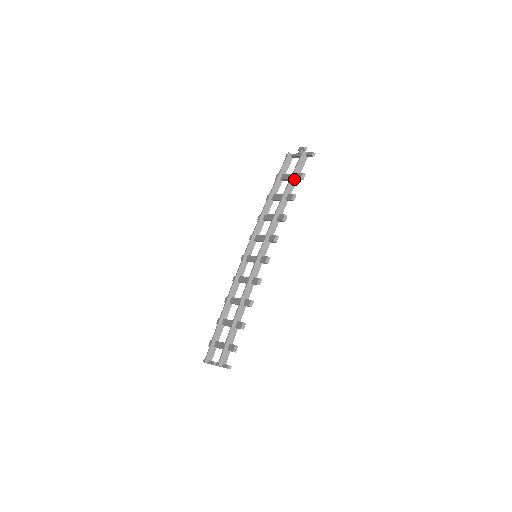
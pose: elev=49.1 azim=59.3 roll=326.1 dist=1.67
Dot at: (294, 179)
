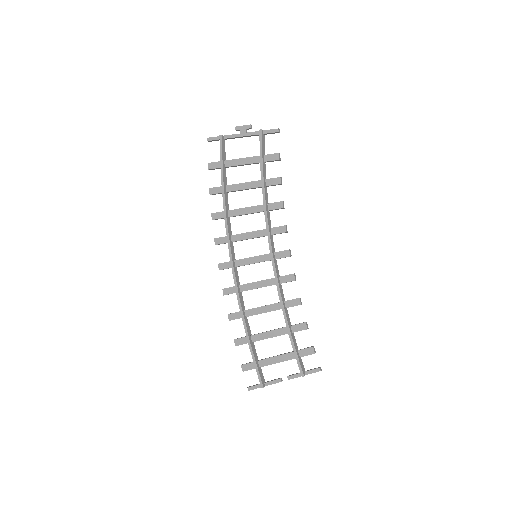
Dot at: (264, 162)
